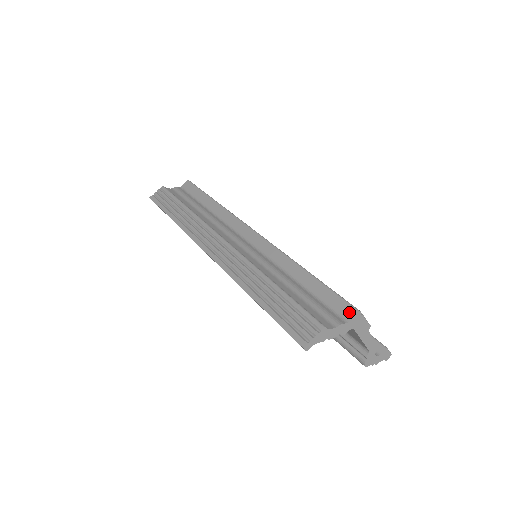
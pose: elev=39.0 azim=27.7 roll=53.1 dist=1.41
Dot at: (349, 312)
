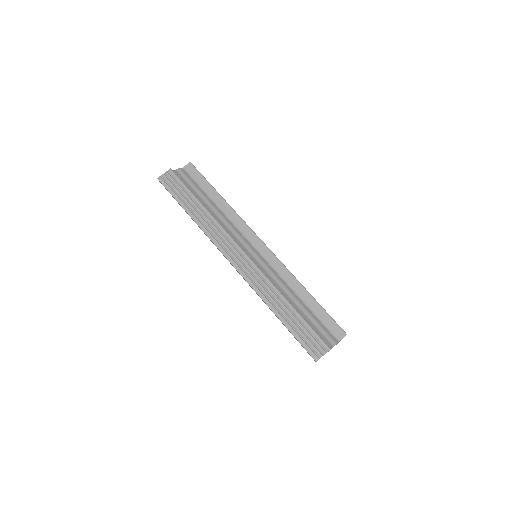
Dot at: (340, 334)
